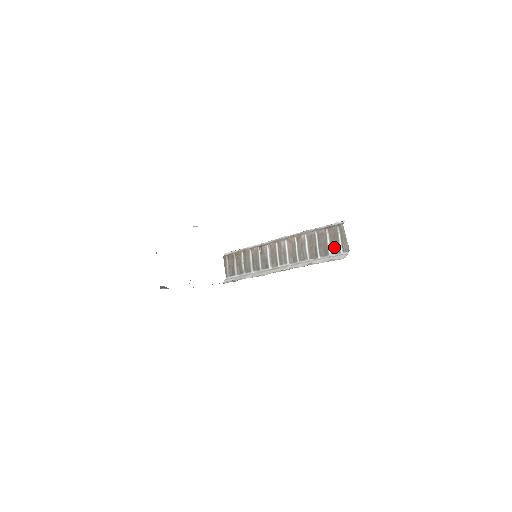
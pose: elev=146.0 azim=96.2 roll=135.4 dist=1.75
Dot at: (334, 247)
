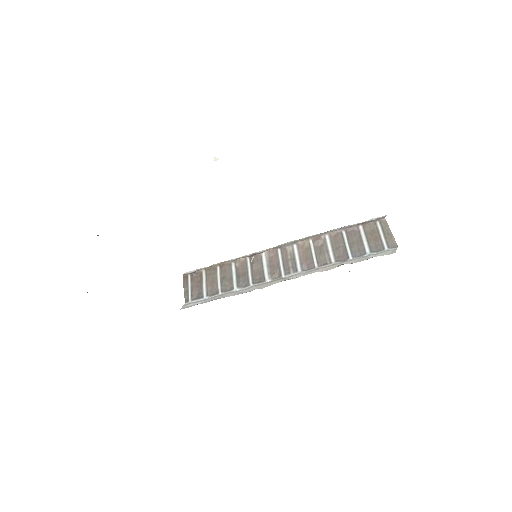
Dot at: (374, 244)
